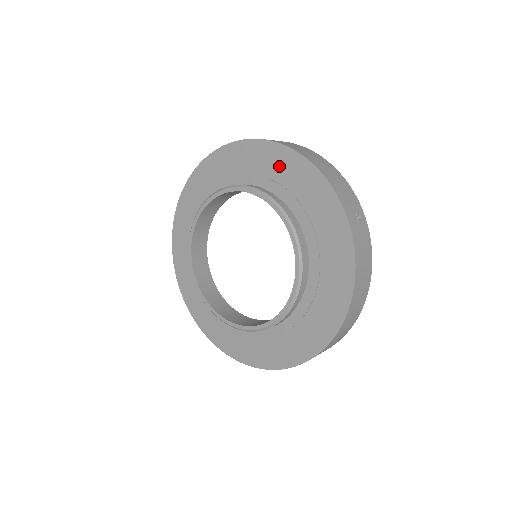
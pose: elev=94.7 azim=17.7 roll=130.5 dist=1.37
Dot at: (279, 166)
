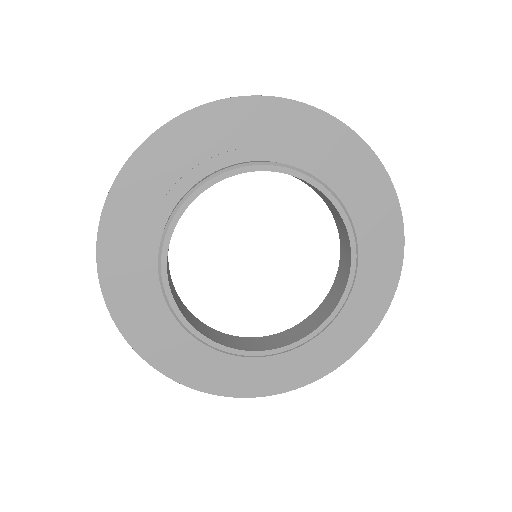
Dot at: (293, 130)
